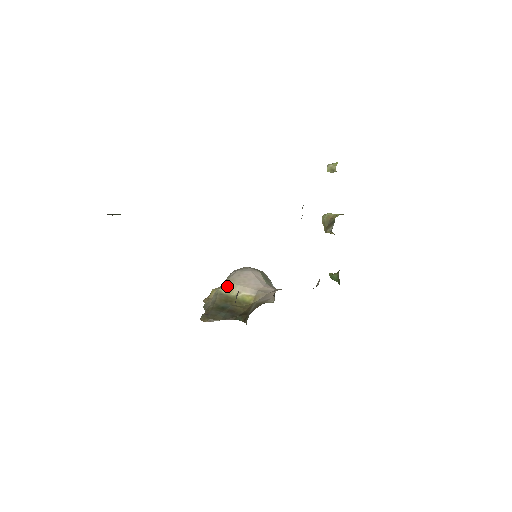
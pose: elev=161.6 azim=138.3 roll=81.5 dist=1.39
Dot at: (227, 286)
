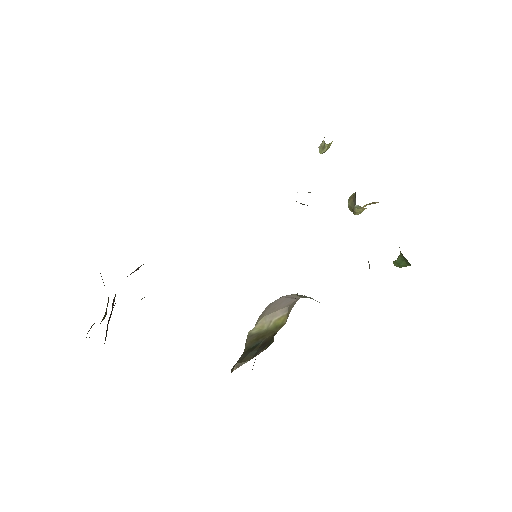
Dot at: (256, 324)
